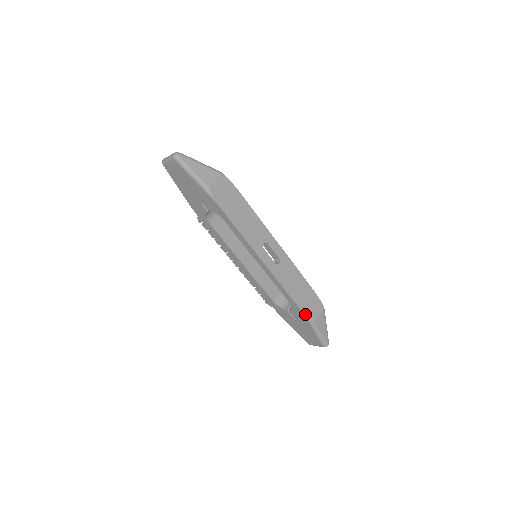
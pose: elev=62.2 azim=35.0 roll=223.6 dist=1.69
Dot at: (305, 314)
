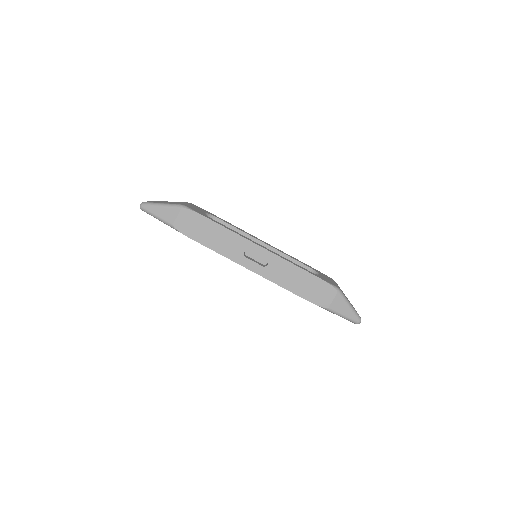
Dot at: (313, 303)
